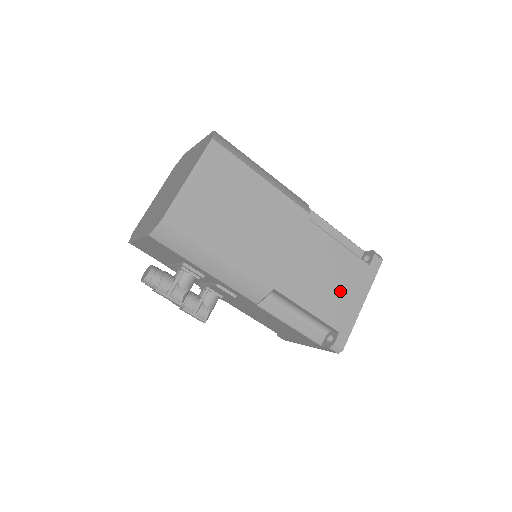
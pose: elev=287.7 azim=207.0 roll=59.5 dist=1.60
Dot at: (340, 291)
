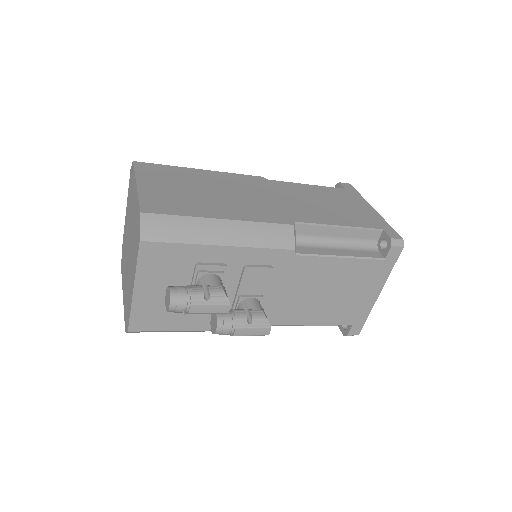
Dot at: (346, 208)
